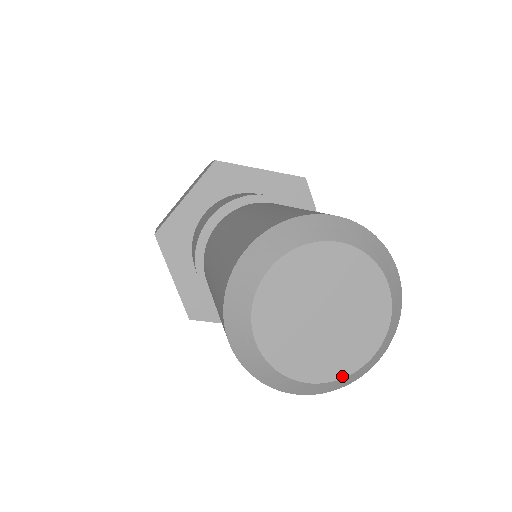
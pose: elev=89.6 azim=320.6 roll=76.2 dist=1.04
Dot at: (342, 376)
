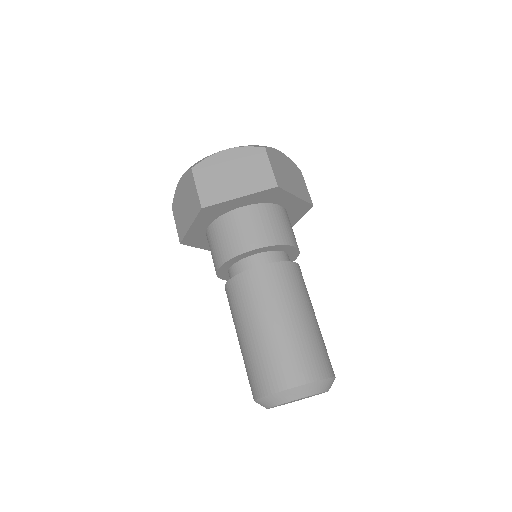
Dot at: occluded
